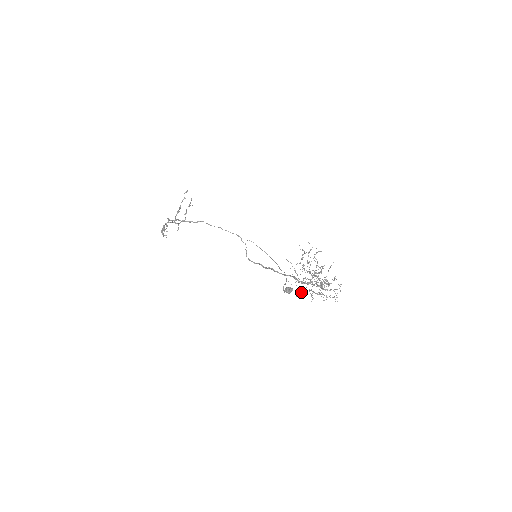
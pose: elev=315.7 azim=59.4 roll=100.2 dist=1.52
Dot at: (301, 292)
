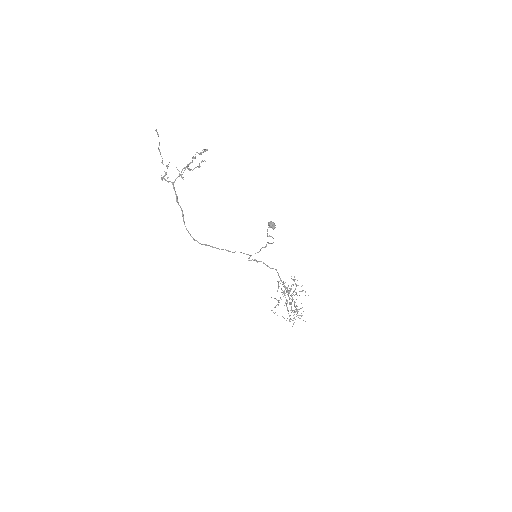
Dot at: occluded
